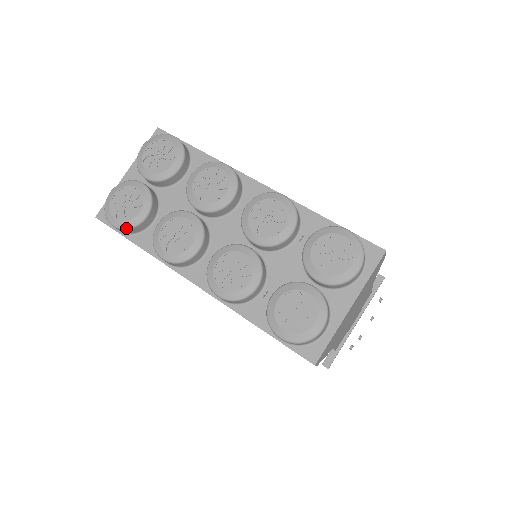
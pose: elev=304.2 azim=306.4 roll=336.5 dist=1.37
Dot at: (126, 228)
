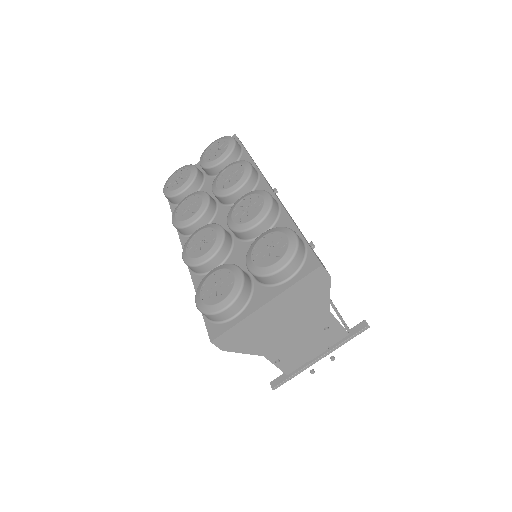
Dot at: (168, 196)
